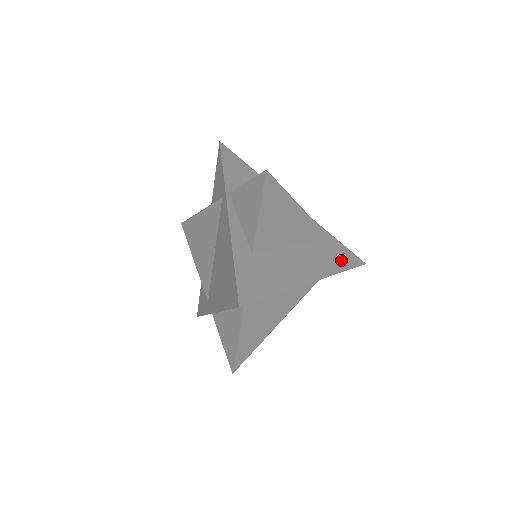
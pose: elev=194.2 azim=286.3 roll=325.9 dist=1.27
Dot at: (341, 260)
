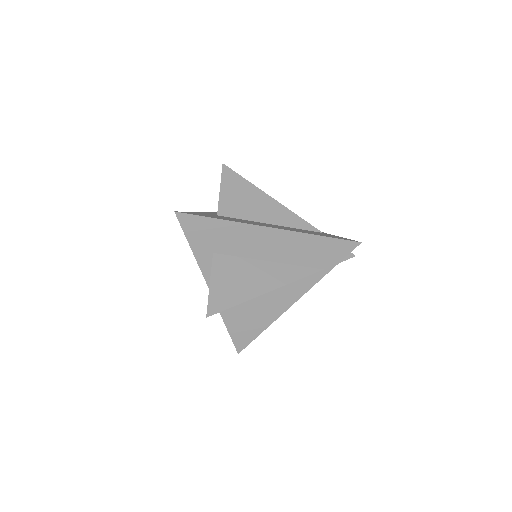
Dot at: (324, 235)
